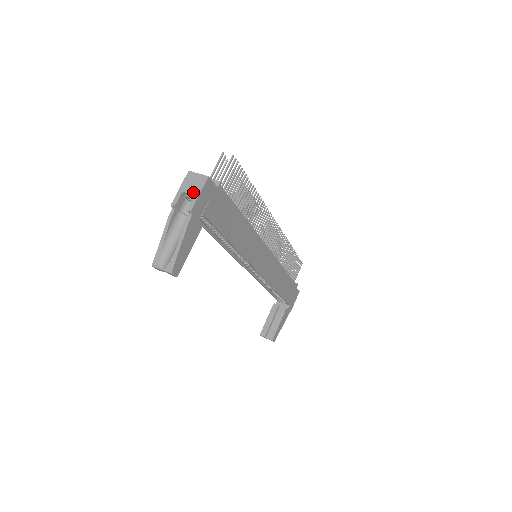
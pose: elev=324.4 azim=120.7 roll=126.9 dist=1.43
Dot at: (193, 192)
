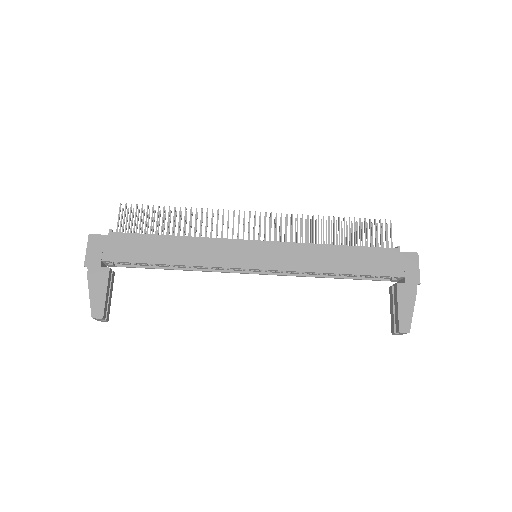
Dot at: (88, 252)
